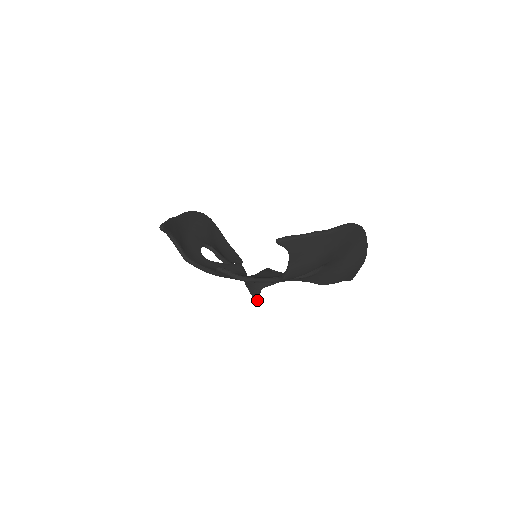
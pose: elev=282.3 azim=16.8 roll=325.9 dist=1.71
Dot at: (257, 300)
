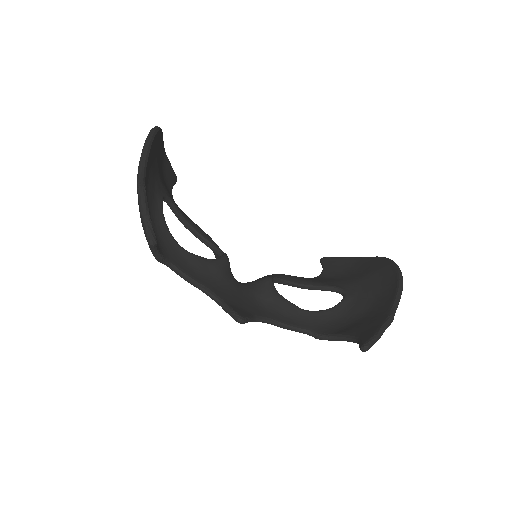
Dot at: occluded
